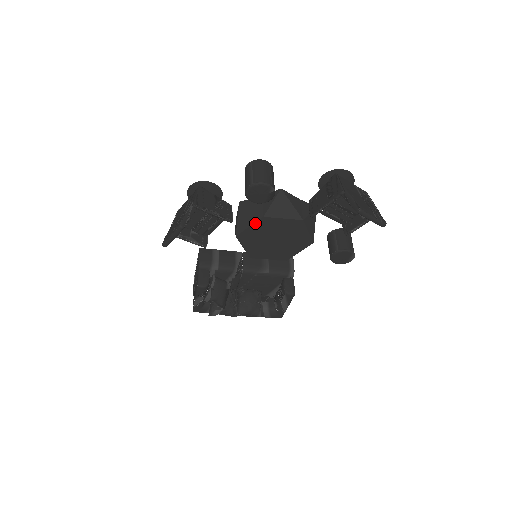
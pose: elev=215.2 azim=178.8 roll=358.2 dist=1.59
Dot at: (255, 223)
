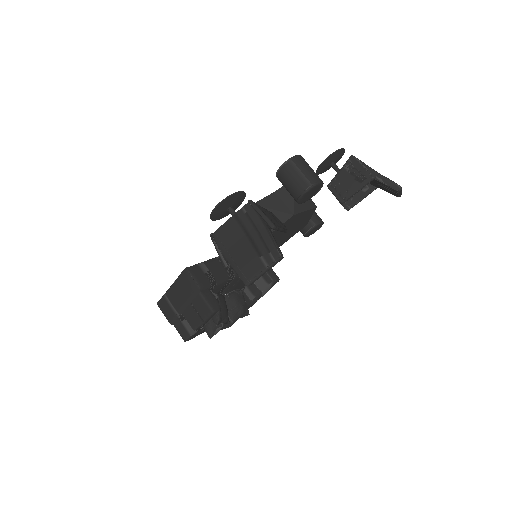
Dot at: occluded
